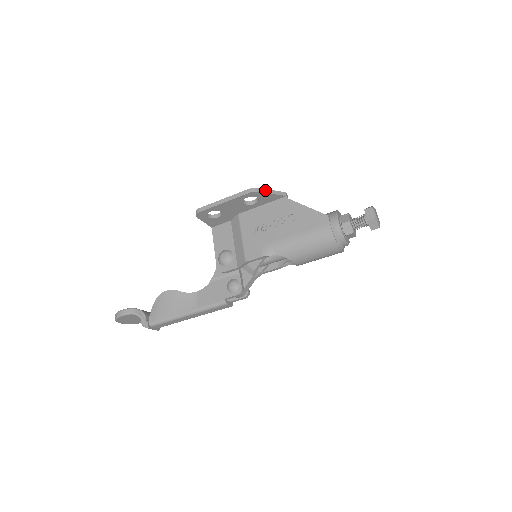
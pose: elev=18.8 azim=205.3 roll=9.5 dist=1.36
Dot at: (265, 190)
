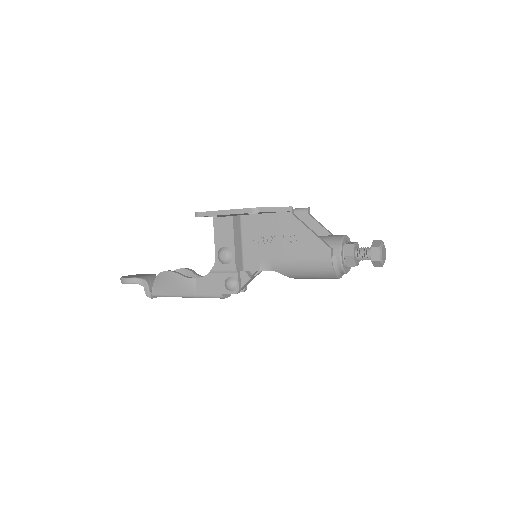
Dot at: (268, 209)
